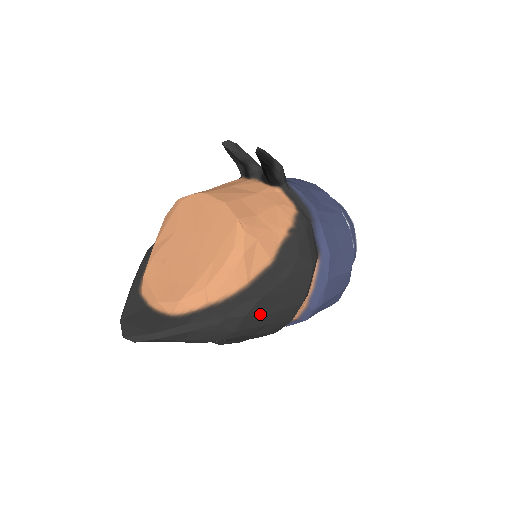
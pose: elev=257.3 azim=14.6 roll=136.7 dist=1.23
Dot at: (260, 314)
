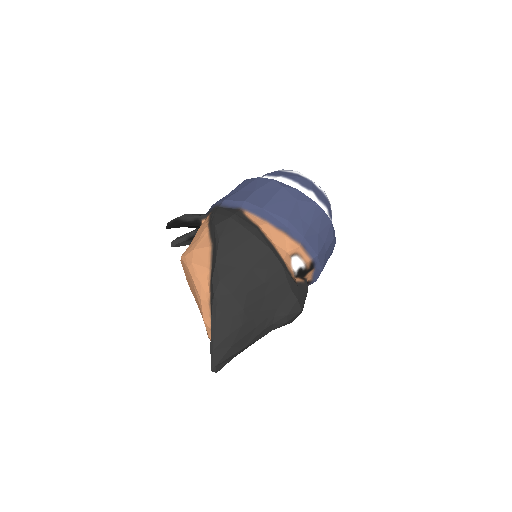
Dot at: (231, 270)
